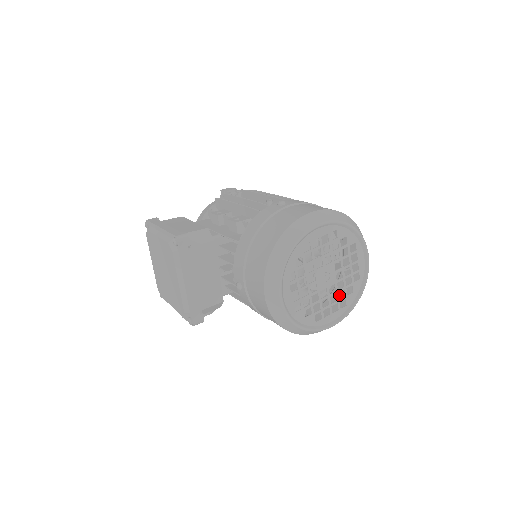
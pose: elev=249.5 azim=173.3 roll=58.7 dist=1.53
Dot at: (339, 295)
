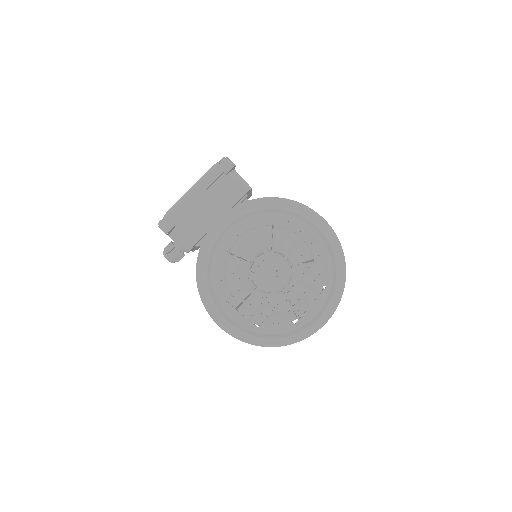
Dot at: occluded
